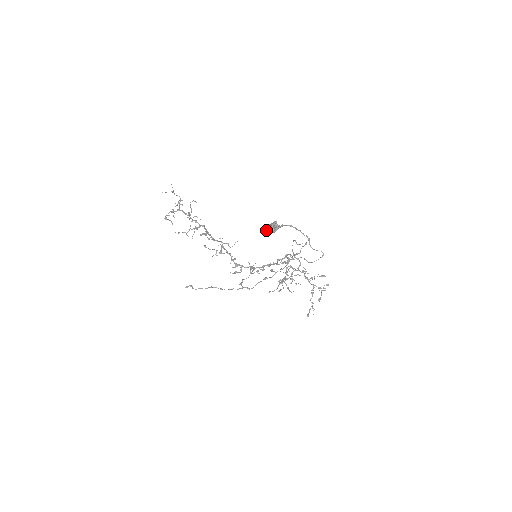
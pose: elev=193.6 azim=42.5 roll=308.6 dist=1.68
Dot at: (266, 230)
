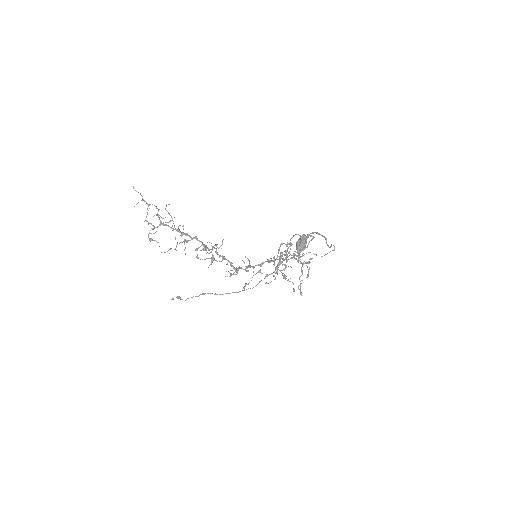
Dot at: (300, 249)
